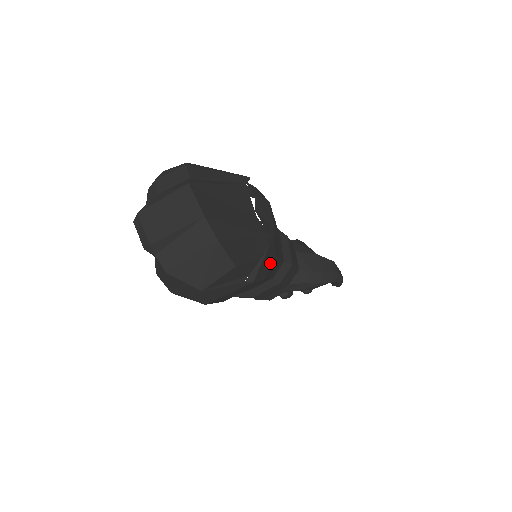
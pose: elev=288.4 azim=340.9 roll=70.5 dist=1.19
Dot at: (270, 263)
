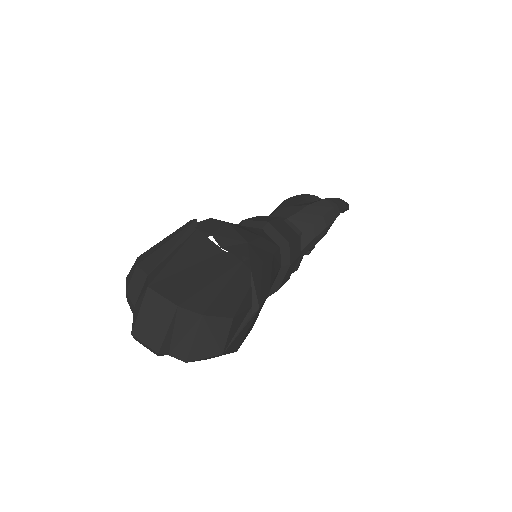
Dot at: (264, 274)
